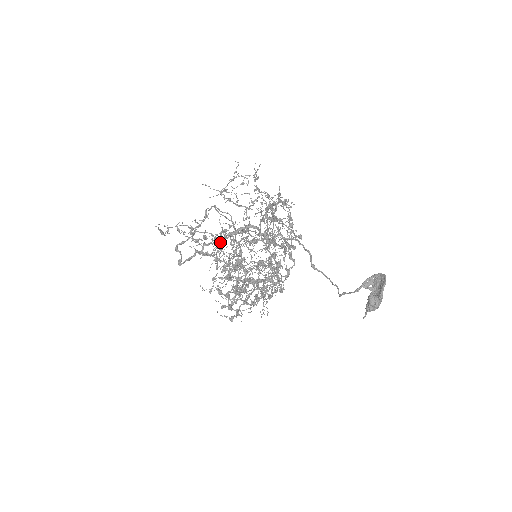
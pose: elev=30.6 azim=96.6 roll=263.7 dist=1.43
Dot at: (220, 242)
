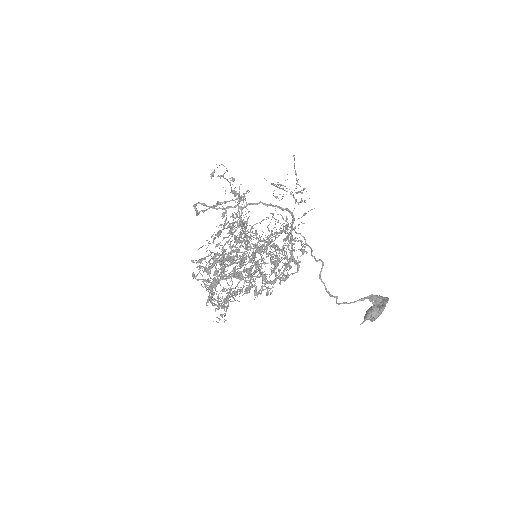
Dot at: (235, 225)
